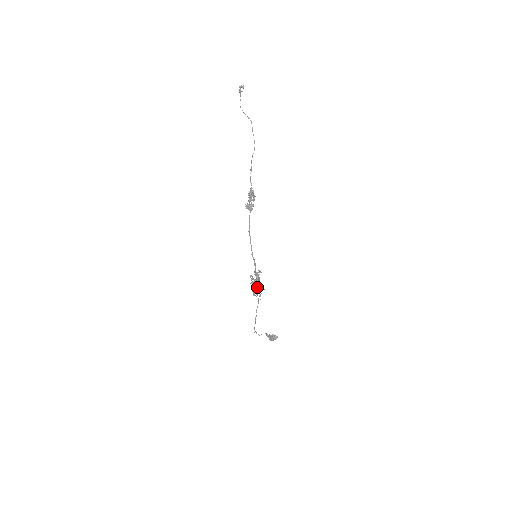
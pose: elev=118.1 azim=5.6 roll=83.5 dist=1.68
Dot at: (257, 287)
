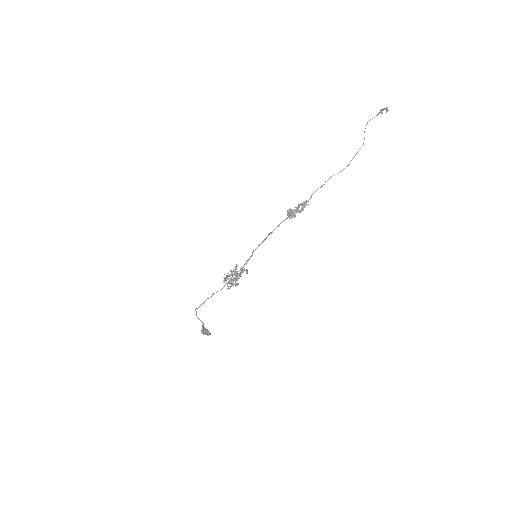
Dot at: (232, 280)
